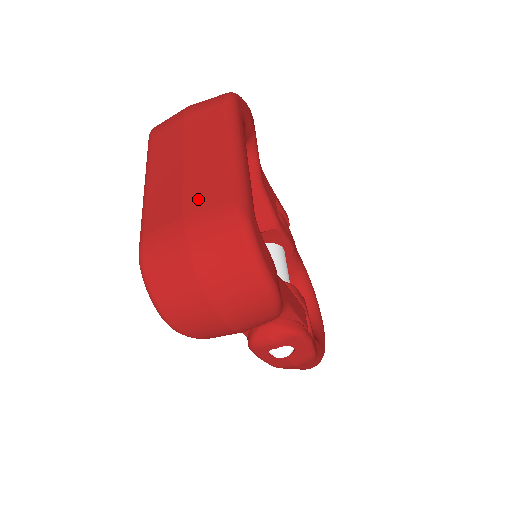
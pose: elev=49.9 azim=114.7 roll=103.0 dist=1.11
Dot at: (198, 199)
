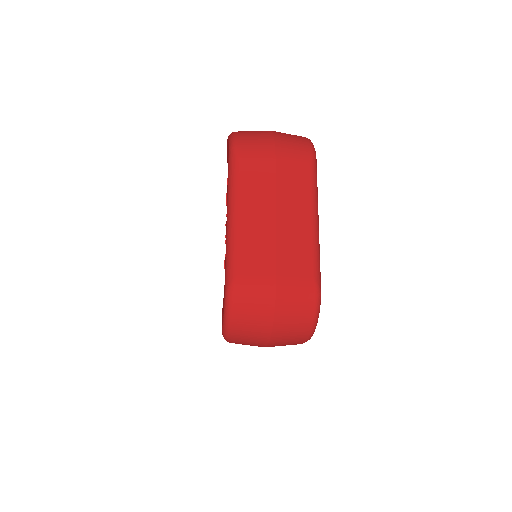
Dot at: (289, 263)
